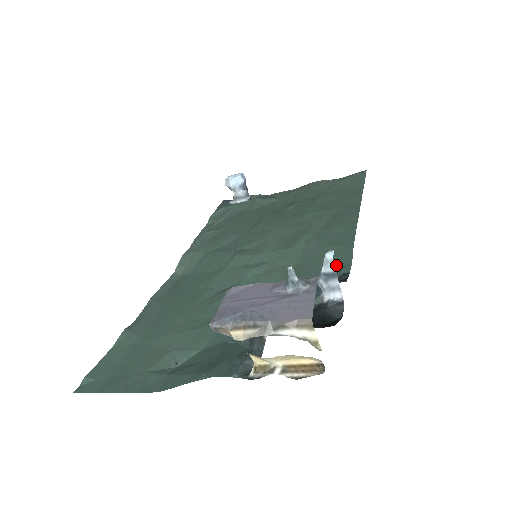
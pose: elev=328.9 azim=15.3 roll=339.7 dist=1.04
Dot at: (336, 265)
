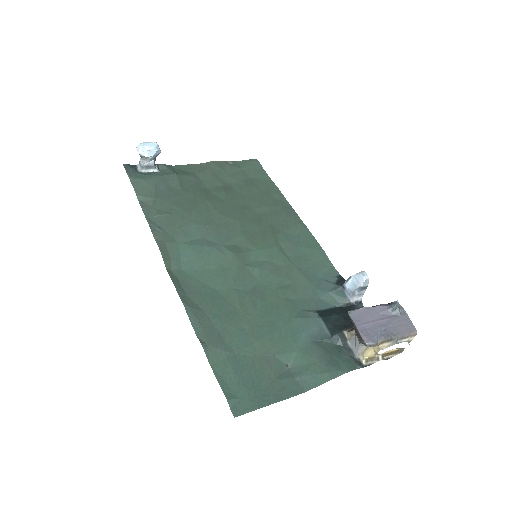
Dot at: (323, 267)
